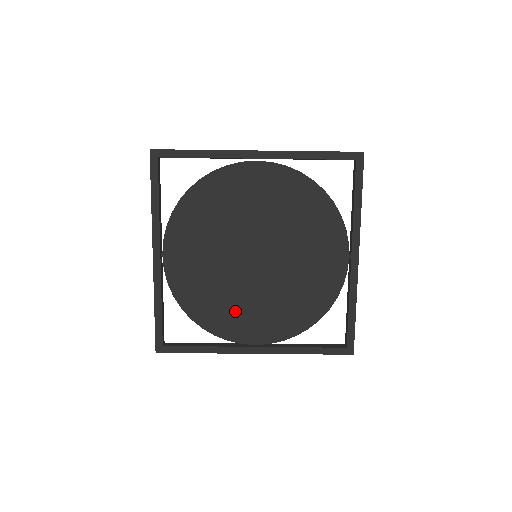
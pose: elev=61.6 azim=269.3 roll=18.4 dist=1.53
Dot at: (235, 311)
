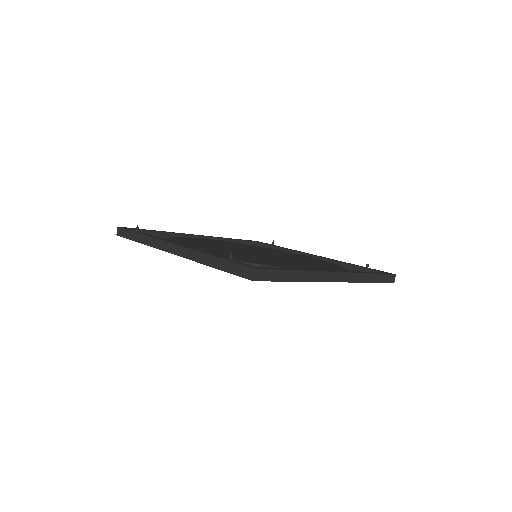
Dot at: occluded
